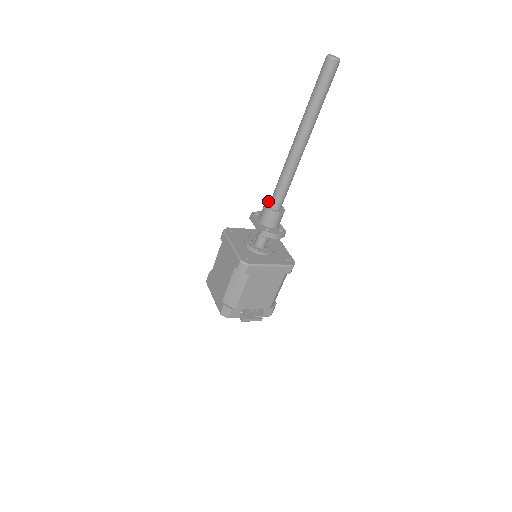
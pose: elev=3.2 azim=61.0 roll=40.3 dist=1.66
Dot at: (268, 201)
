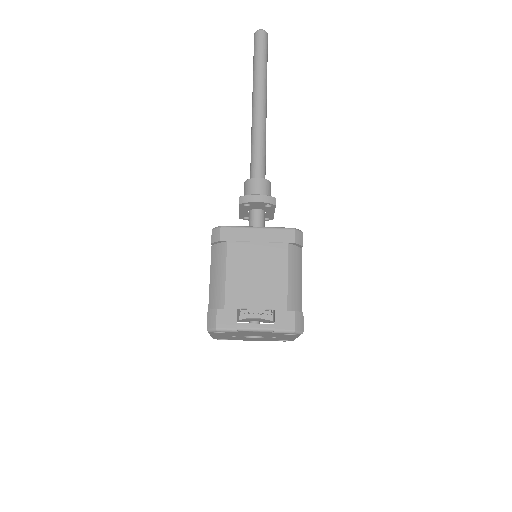
Dot at: occluded
